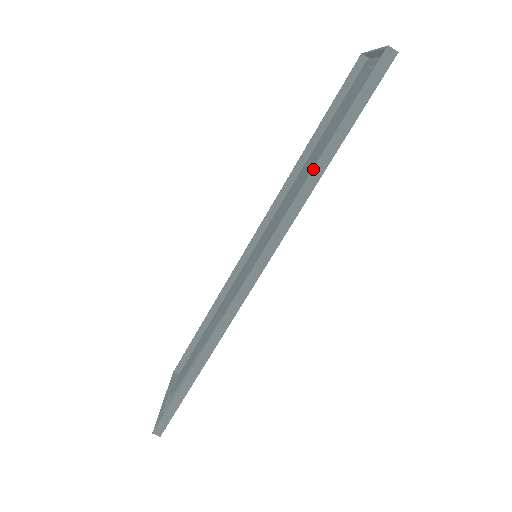
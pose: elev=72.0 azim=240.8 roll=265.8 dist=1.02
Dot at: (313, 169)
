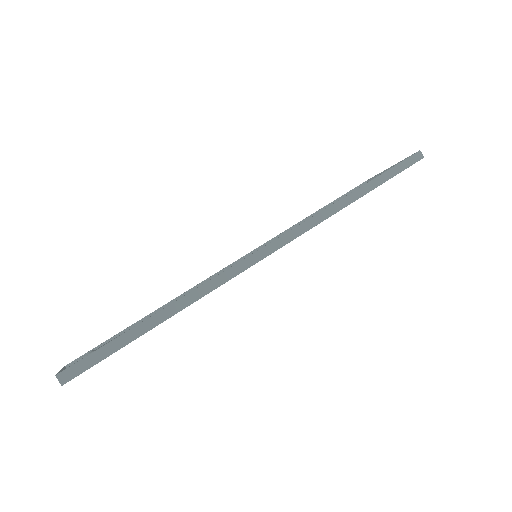
Dot at: (354, 191)
